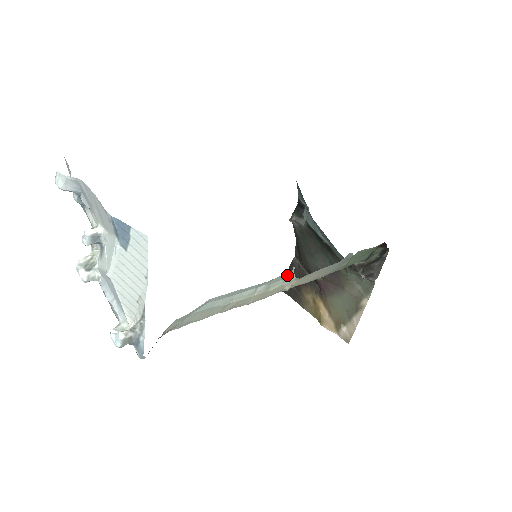
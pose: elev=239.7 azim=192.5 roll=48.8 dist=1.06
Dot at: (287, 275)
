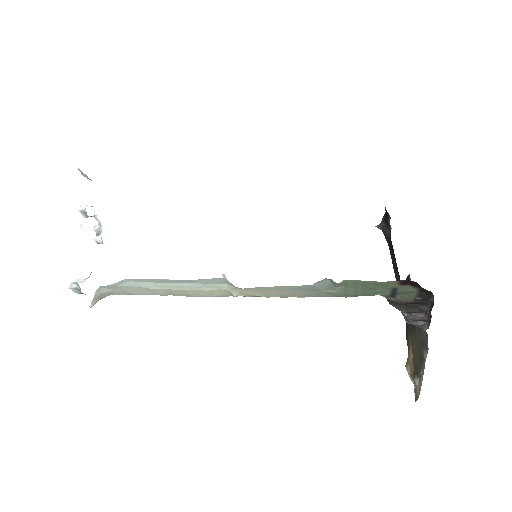
Dot at: (221, 280)
